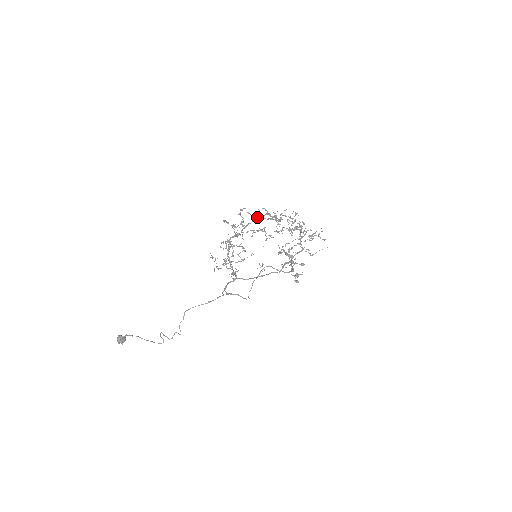
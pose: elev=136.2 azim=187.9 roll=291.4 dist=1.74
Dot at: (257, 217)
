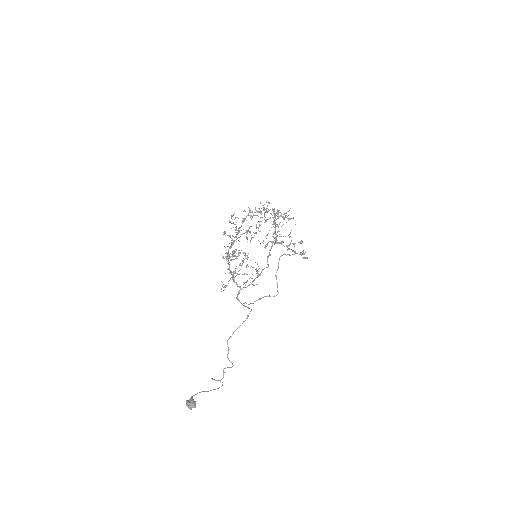
Dot at: (244, 218)
